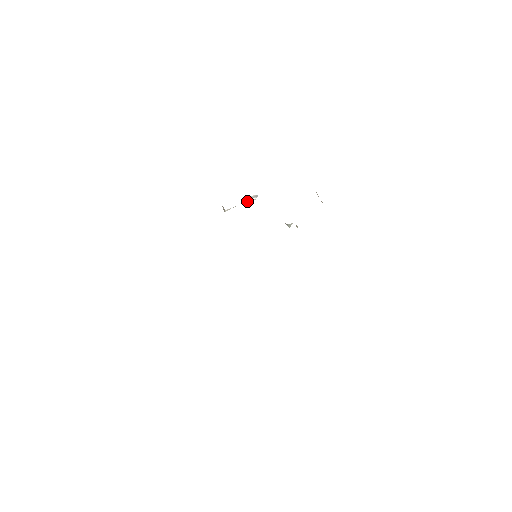
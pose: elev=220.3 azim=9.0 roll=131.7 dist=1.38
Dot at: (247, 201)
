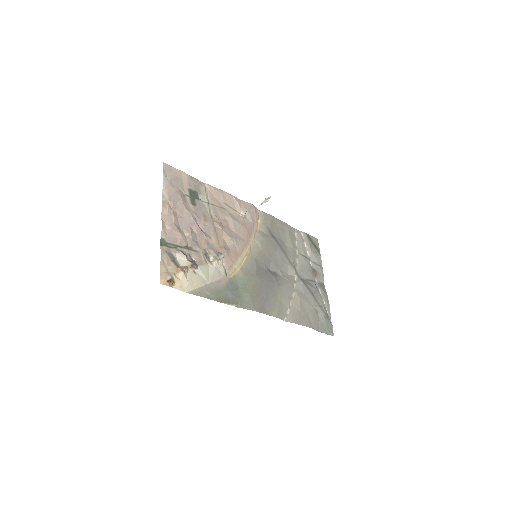
Dot at: occluded
